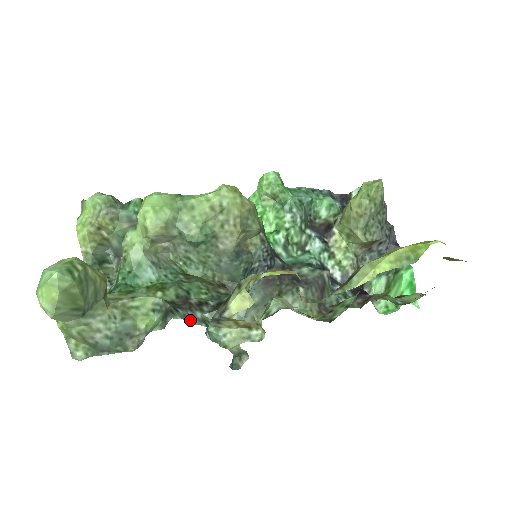
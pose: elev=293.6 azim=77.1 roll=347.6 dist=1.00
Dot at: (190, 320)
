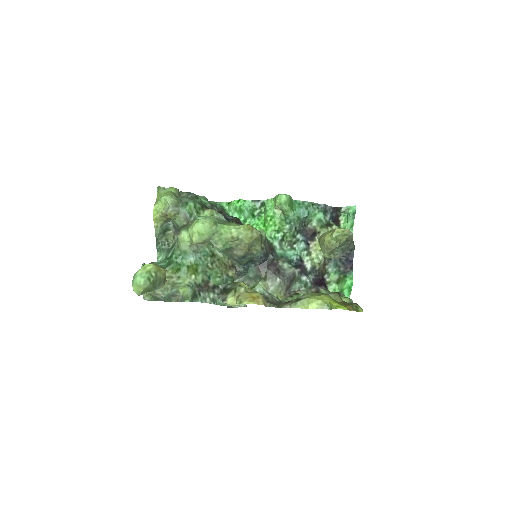
Dot at: (206, 300)
